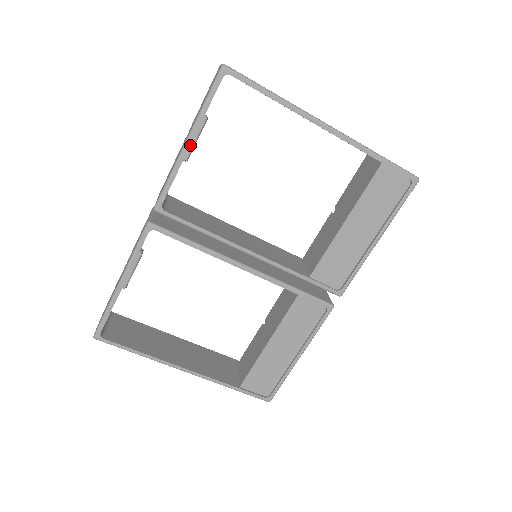
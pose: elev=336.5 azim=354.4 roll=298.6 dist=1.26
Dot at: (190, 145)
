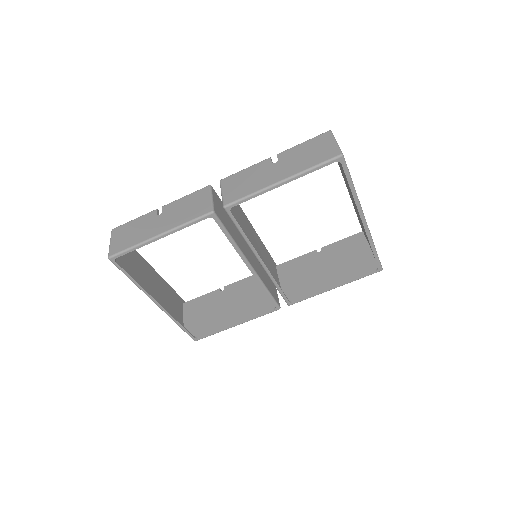
Dot at: occluded
